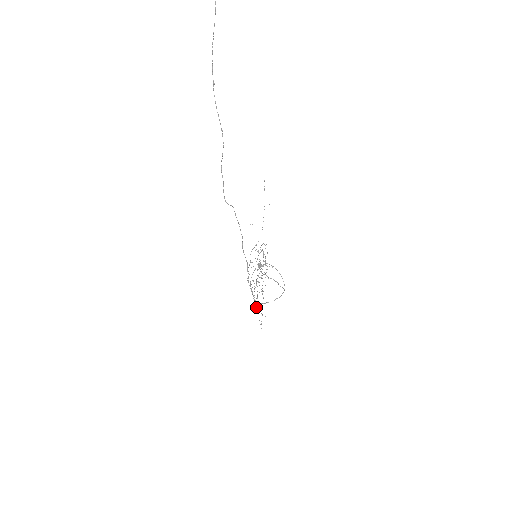
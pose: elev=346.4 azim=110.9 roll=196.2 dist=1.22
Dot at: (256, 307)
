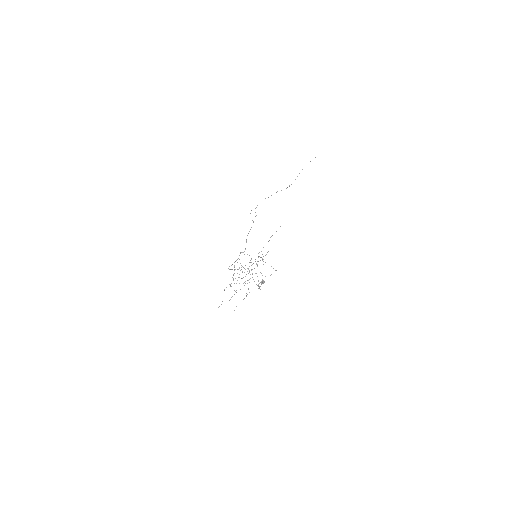
Dot at: occluded
